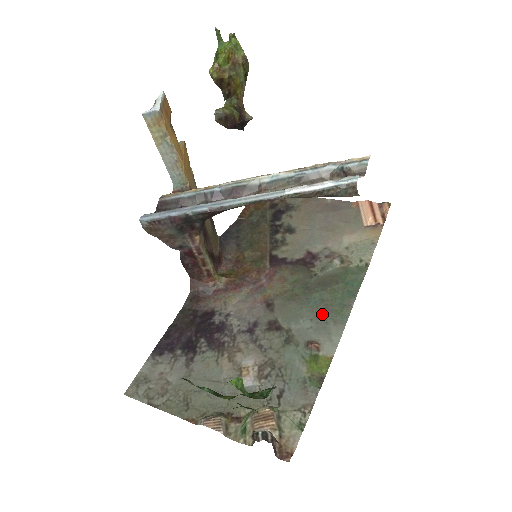
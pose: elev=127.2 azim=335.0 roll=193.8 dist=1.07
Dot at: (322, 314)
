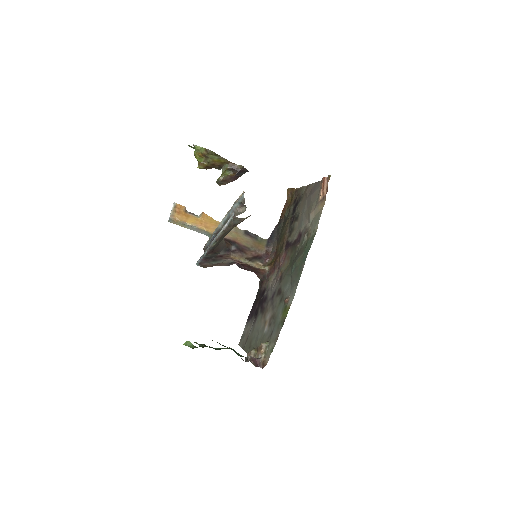
Dot at: (293, 278)
